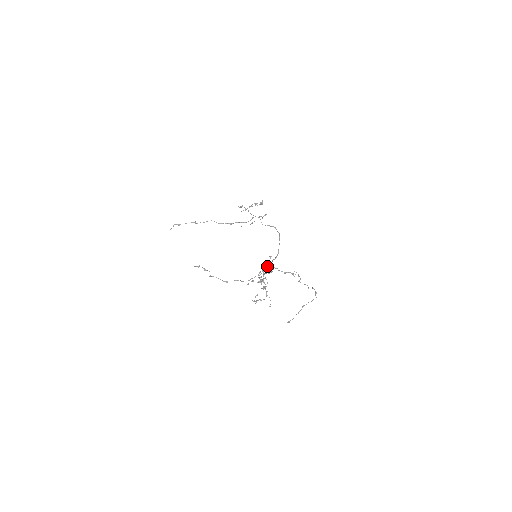
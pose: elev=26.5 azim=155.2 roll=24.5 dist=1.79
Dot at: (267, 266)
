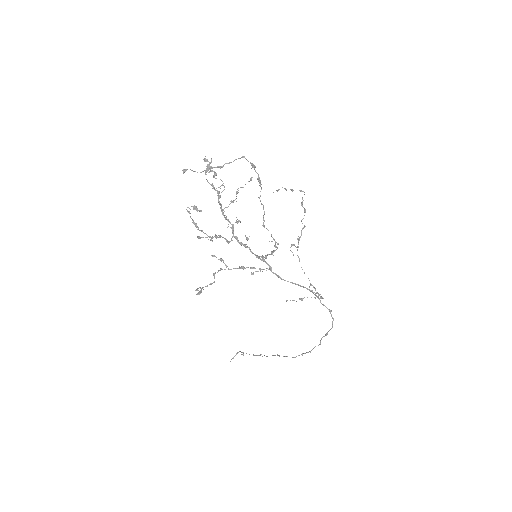
Dot at: (254, 254)
